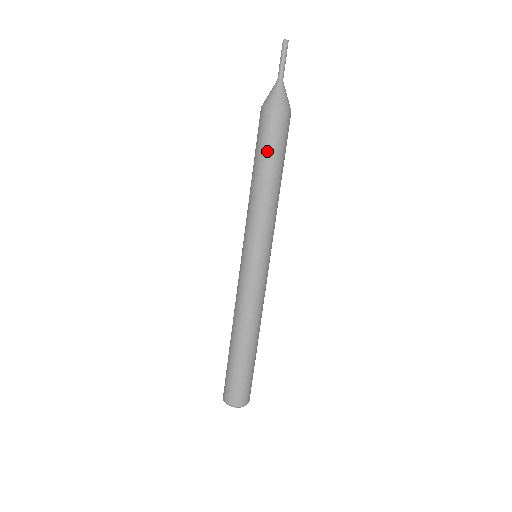
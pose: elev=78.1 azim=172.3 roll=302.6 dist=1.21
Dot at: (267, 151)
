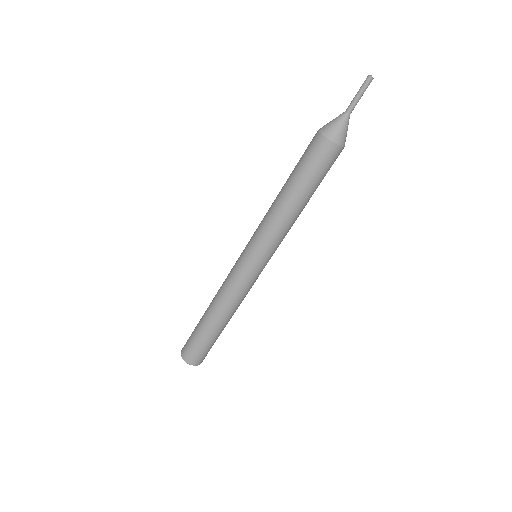
Dot at: (297, 170)
